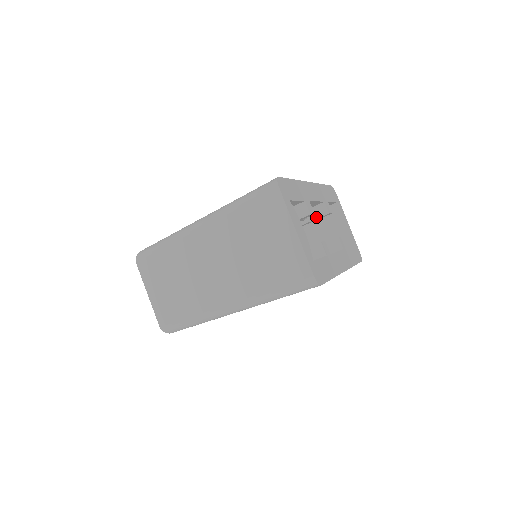
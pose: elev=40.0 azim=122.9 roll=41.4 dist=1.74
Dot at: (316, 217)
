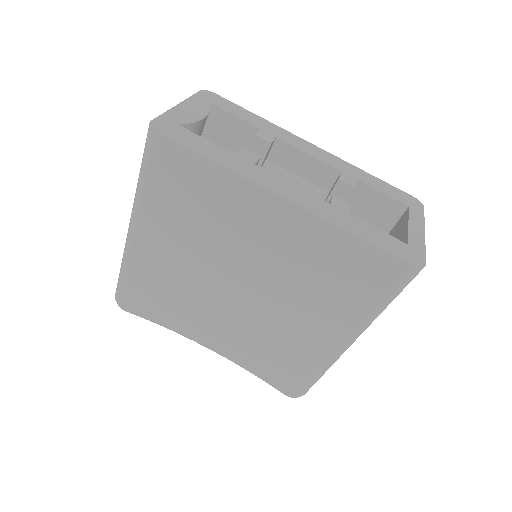
Dot at: (329, 194)
